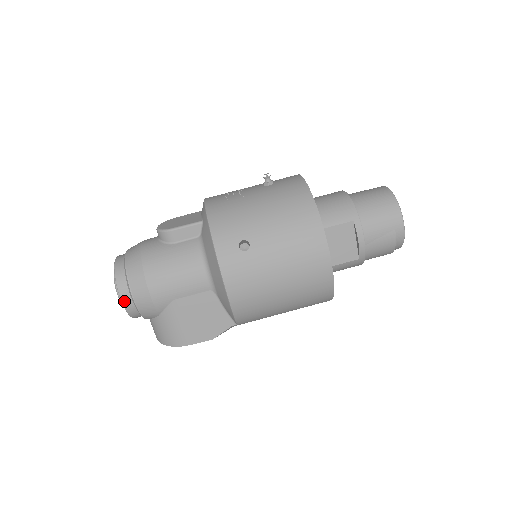
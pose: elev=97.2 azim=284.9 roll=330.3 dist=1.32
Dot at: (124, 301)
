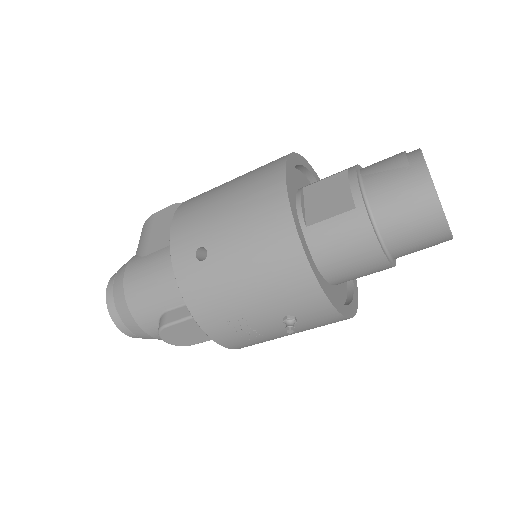
Dot at: occluded
